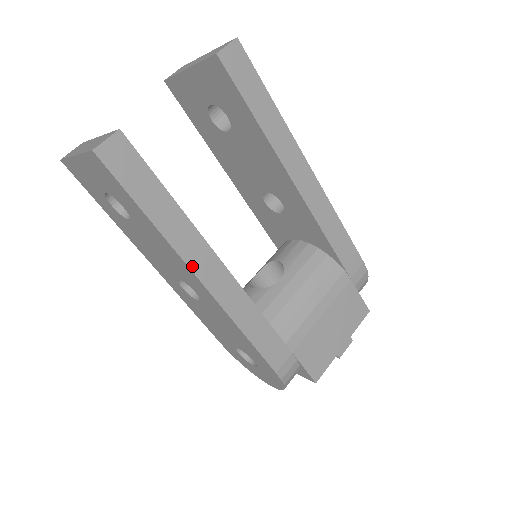
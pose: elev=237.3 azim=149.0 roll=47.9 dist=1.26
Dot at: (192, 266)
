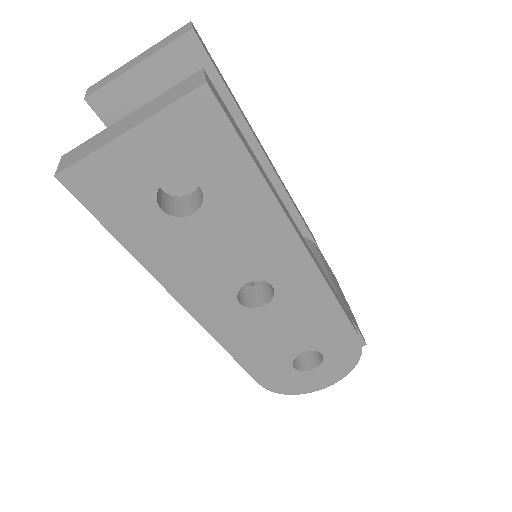
Dot at: (294, 227)
